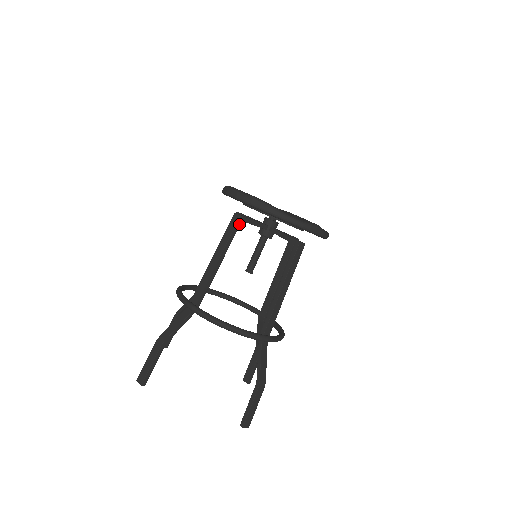
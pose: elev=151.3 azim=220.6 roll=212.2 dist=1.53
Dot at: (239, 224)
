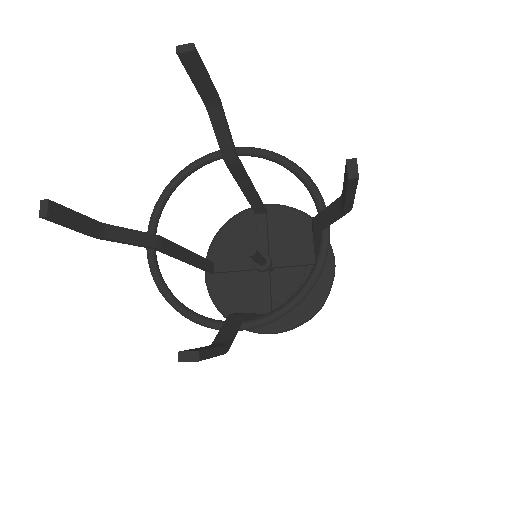
Dot at: (265, 210)
